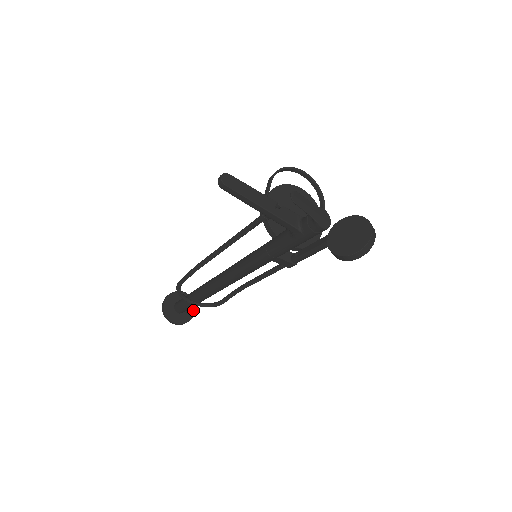
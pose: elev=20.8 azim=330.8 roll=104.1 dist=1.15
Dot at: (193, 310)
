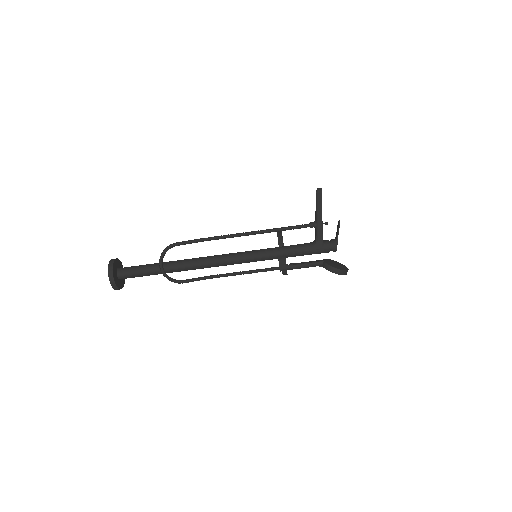
Dot at: (123, 285)
